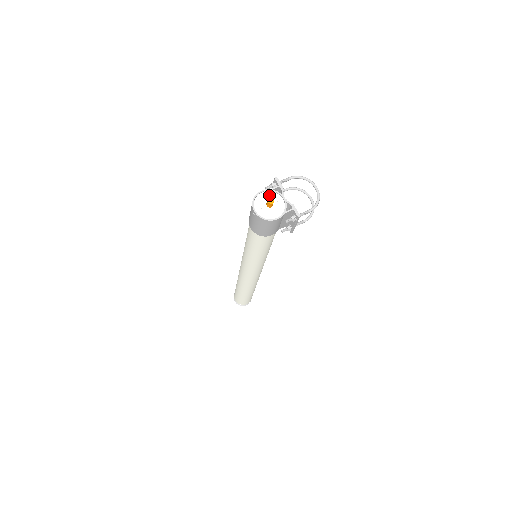
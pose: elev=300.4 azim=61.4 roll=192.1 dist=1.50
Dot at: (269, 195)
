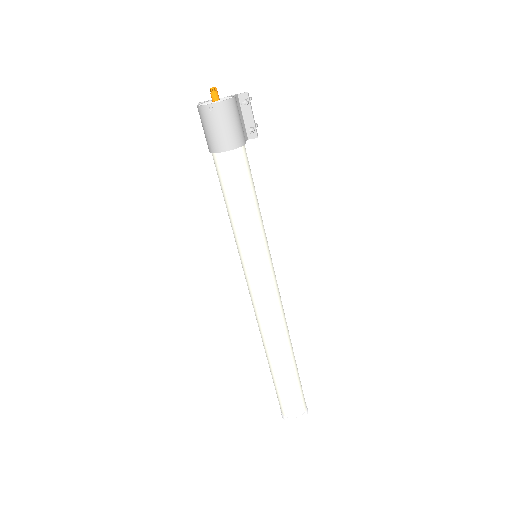
Dot at: (208, 102)
